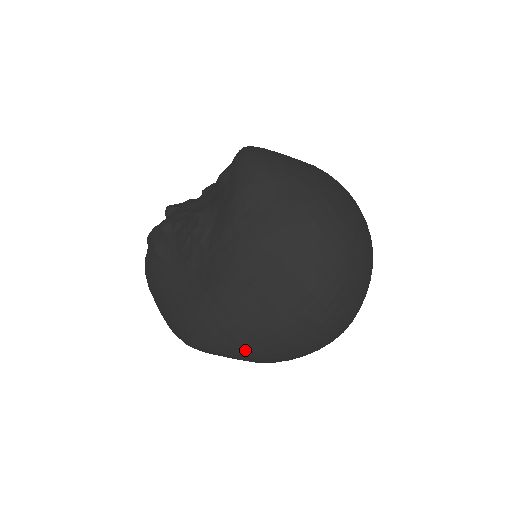
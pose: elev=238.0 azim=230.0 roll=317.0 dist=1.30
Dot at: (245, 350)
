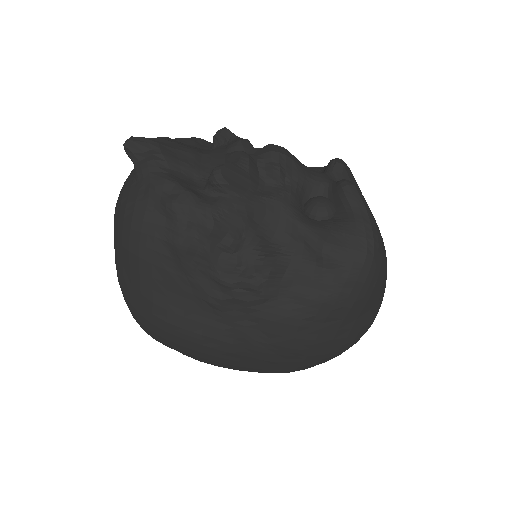
Dot at: occluded
